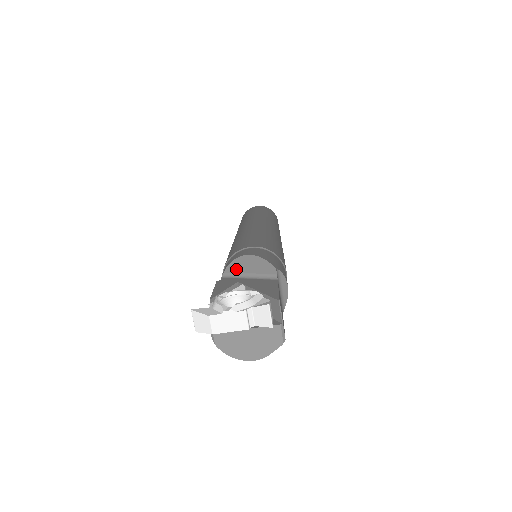
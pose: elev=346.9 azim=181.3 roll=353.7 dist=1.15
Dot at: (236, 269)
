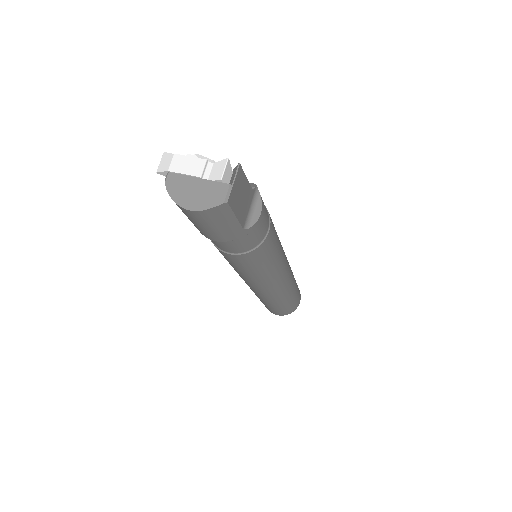
Dot at: occluded
